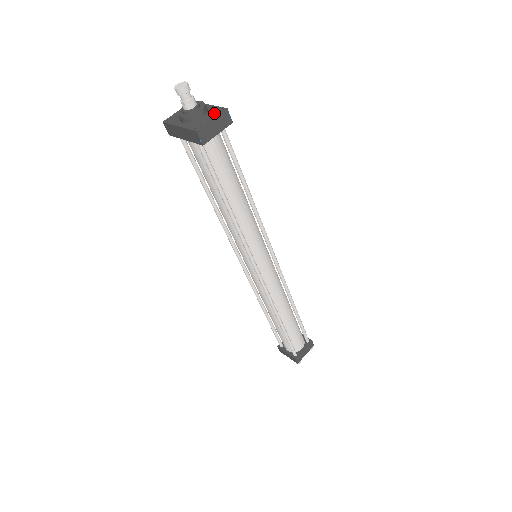
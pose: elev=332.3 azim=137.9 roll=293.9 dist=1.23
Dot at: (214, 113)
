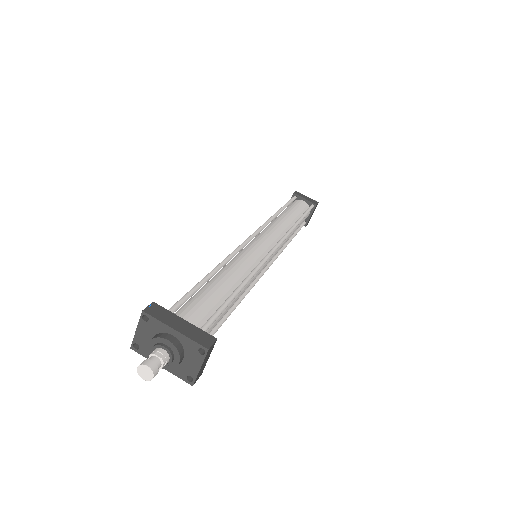
Dot at: (195, 356)
